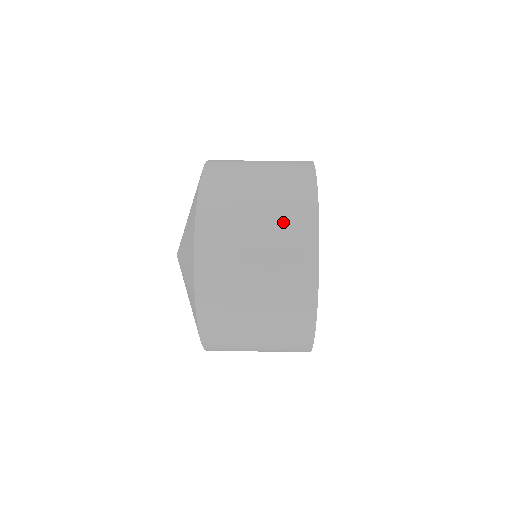
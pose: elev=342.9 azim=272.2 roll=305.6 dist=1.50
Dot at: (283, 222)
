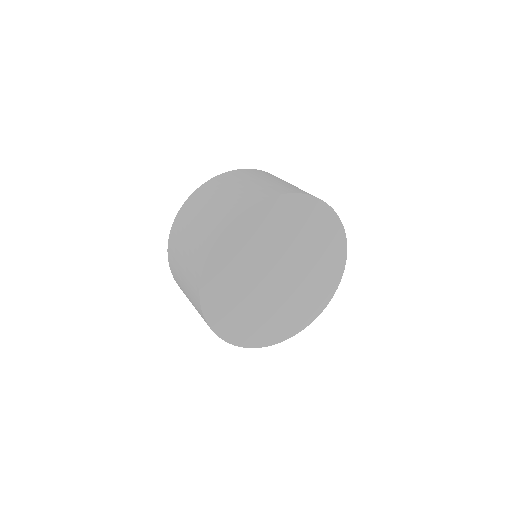
Dot at: (189, 270)
